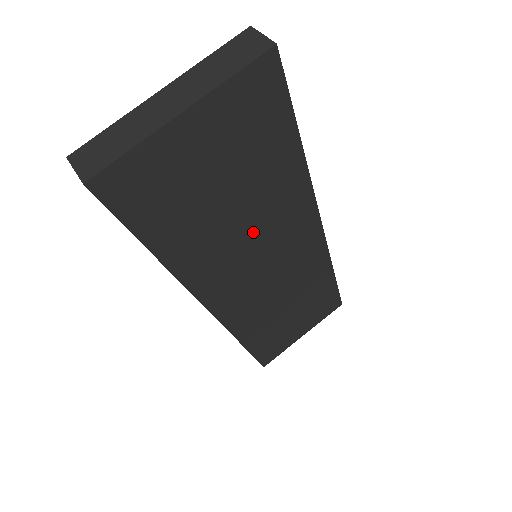
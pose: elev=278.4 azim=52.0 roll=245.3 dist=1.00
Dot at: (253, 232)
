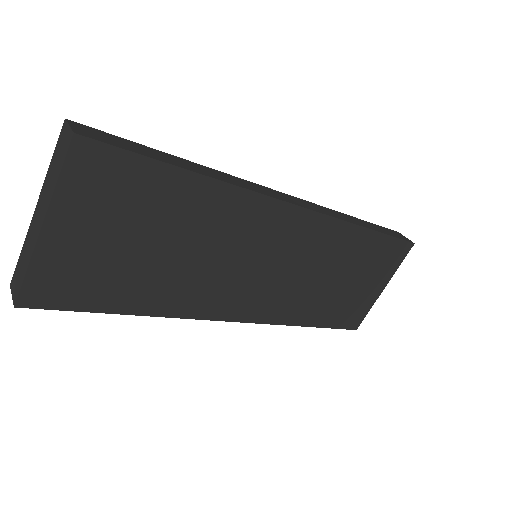
Dot at: (213, 253)
